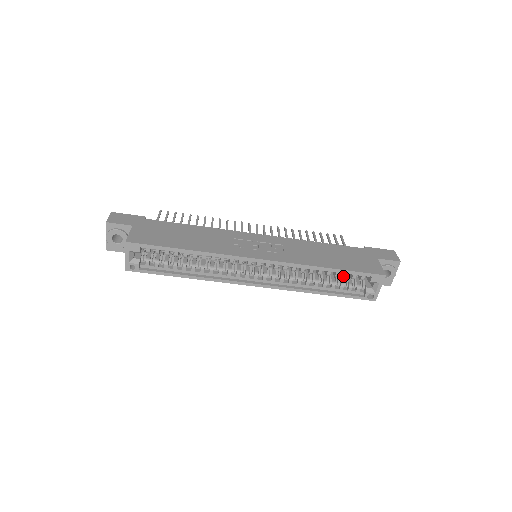
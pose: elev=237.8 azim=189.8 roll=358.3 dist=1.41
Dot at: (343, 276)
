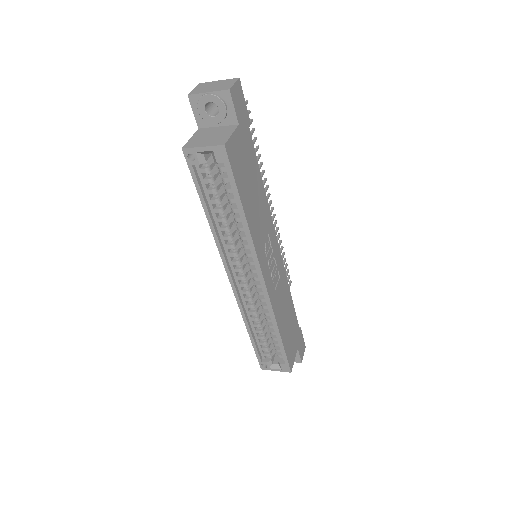
Dot at: (275, 343)
